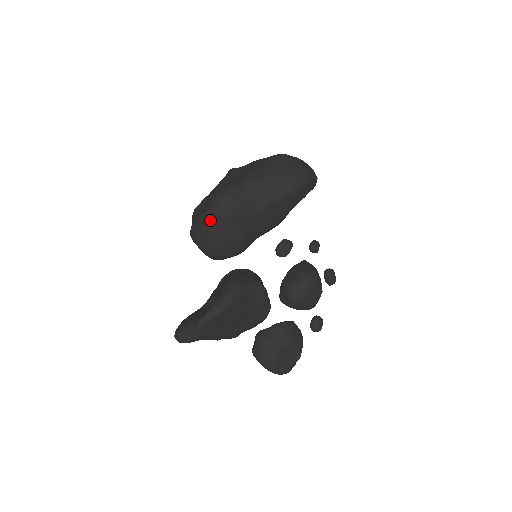
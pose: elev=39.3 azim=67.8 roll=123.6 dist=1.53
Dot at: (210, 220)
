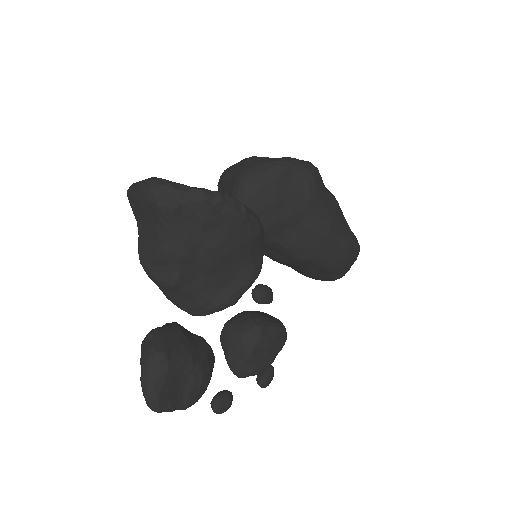
Dot at: (289, 162)
